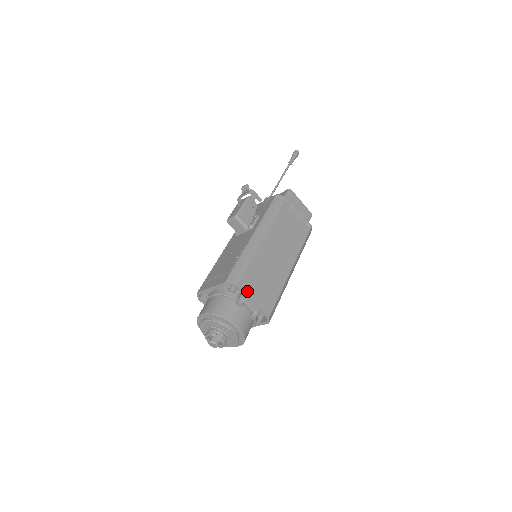
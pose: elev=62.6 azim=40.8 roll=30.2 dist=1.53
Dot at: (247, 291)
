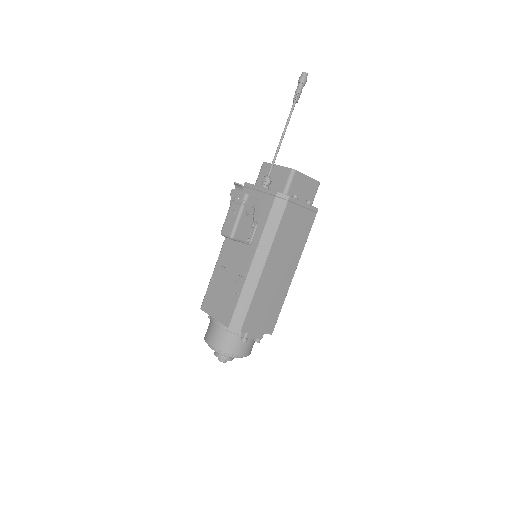
Dot at: (250, 329)
